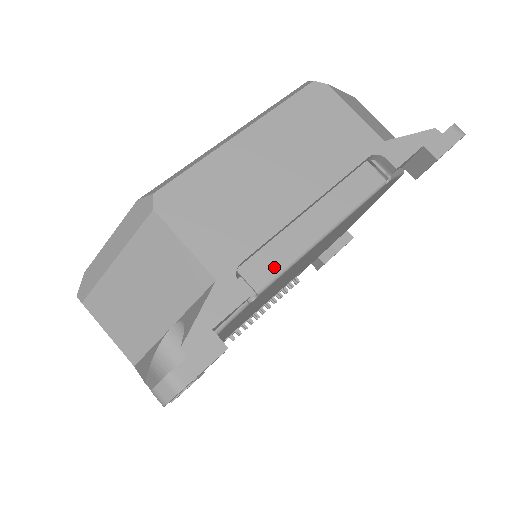
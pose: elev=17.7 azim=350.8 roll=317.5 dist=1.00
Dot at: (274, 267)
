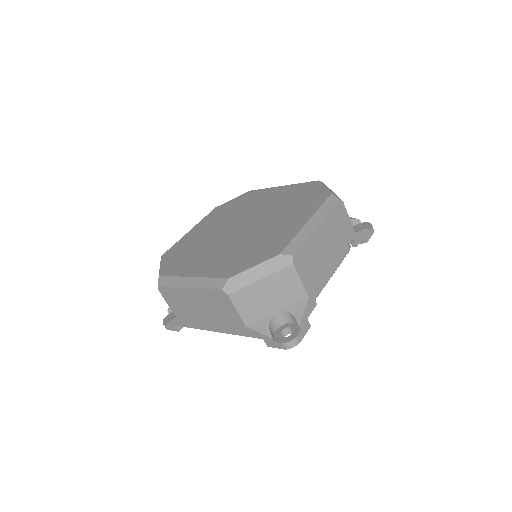
Dot at: (319, 290)
